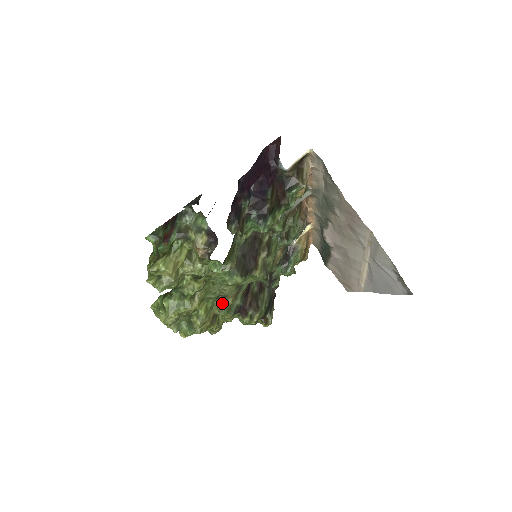
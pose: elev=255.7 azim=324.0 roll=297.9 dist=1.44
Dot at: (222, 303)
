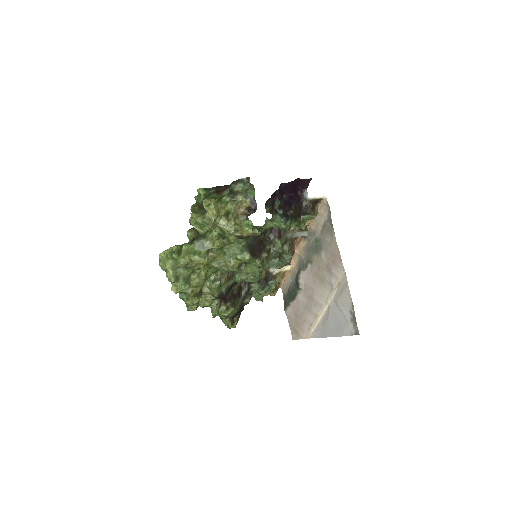
Dot at: (218, 277)
